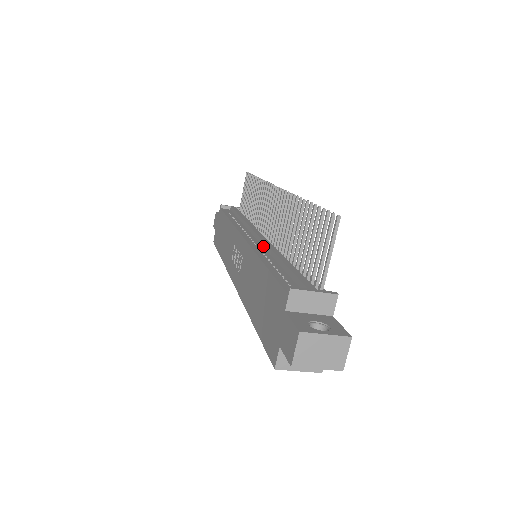
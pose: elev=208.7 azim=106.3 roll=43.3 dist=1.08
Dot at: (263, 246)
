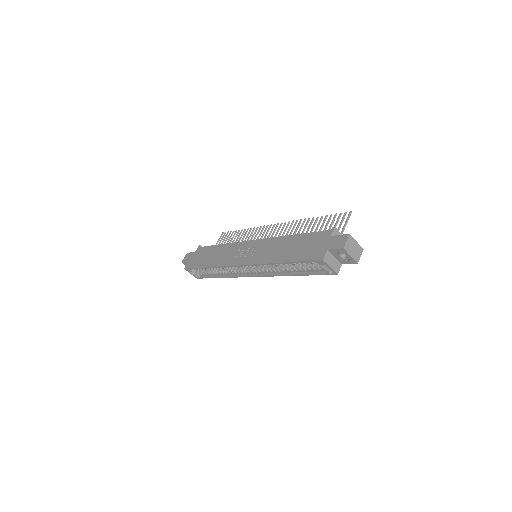
Dot at: occluded
